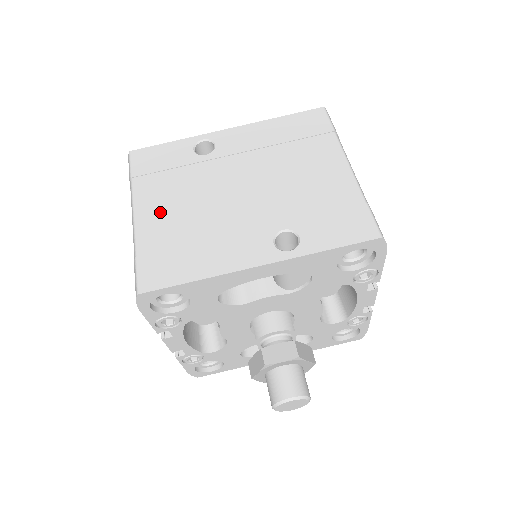
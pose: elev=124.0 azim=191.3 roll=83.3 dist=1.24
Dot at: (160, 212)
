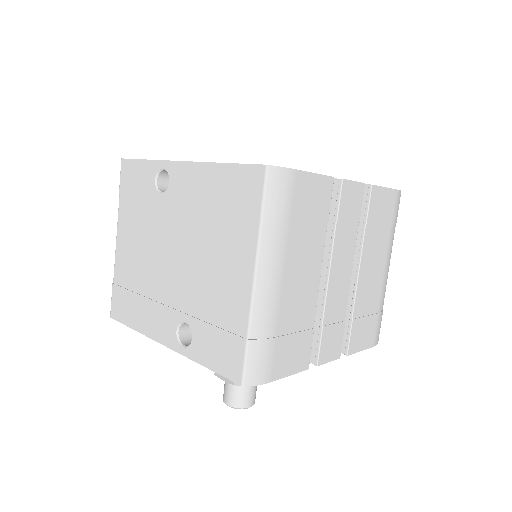
Dot at: (128, 247)
